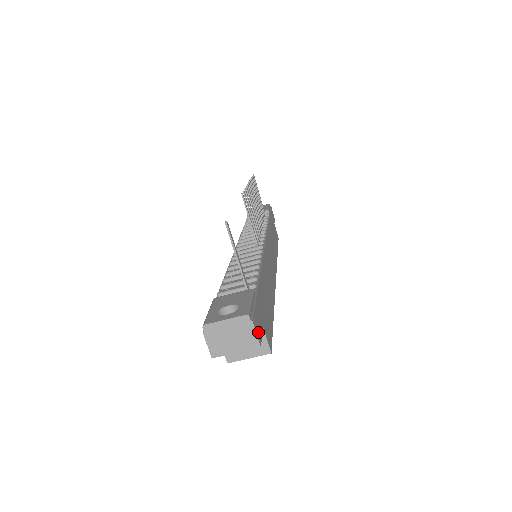
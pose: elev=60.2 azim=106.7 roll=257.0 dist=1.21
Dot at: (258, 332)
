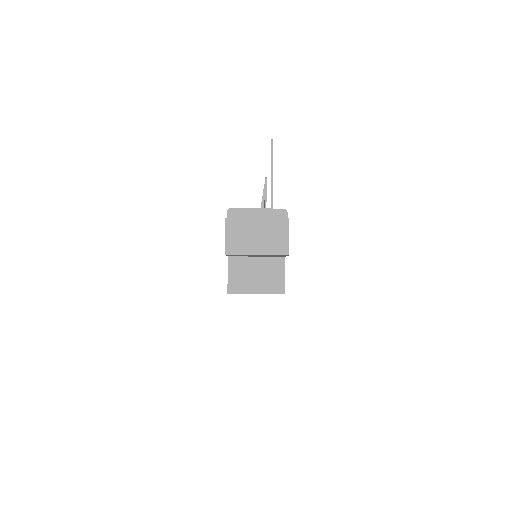
Dot at: (288, 242)
